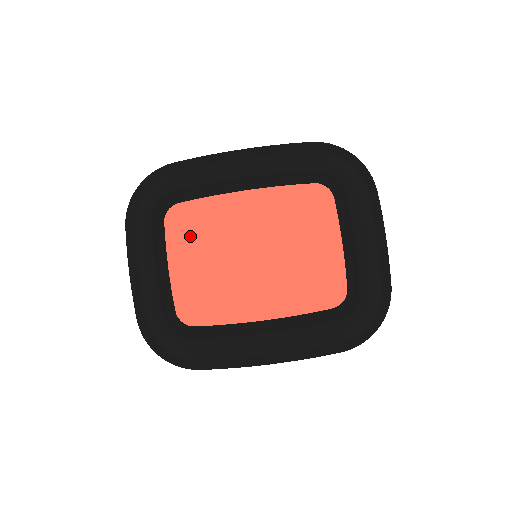
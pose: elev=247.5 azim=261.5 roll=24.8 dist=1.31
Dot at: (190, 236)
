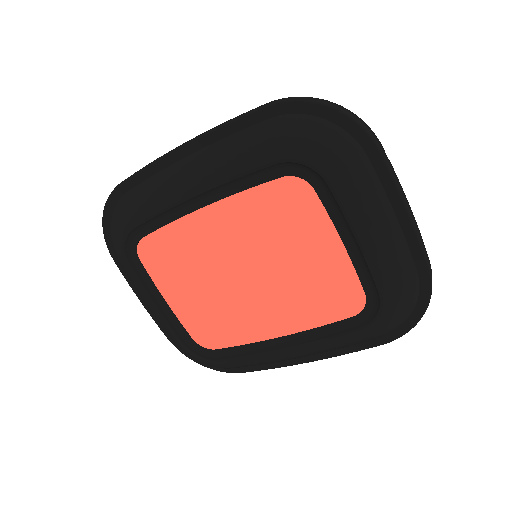
Dot at: (171, 269)
